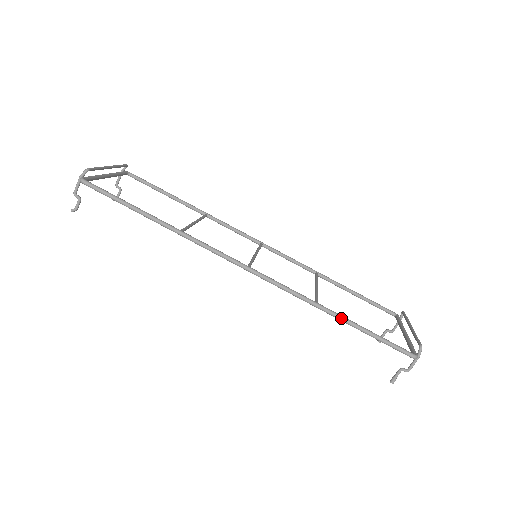
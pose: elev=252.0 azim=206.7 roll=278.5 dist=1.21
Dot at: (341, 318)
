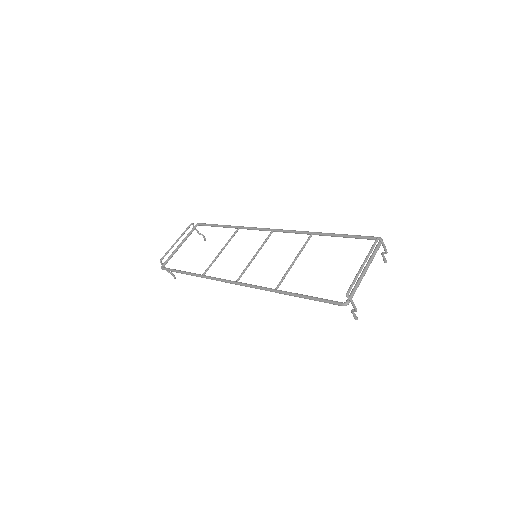
Dot at: (290, 295)
